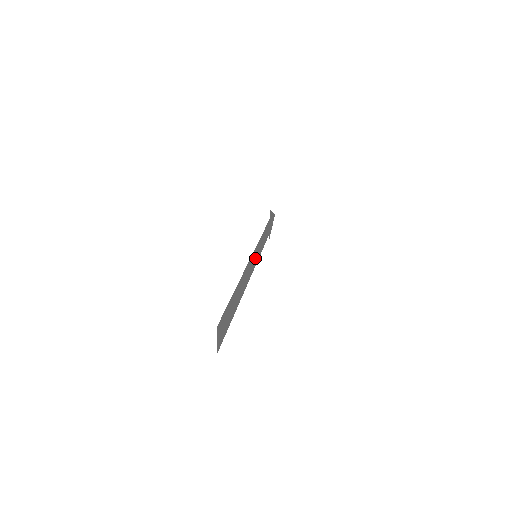
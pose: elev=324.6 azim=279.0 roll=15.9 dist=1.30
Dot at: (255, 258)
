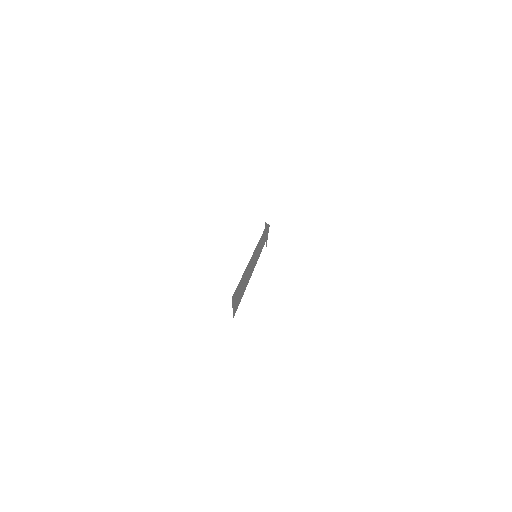
Dot at: (255, 258)
